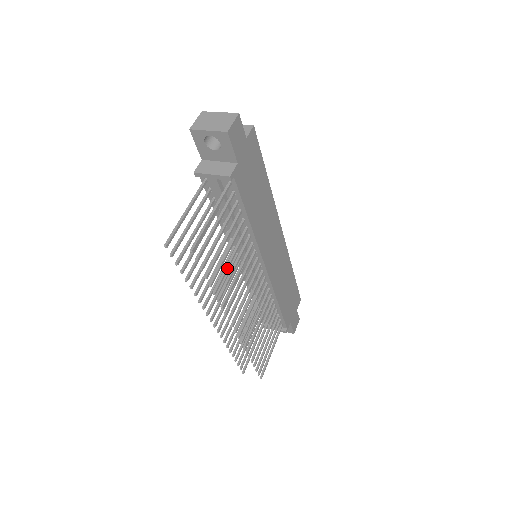
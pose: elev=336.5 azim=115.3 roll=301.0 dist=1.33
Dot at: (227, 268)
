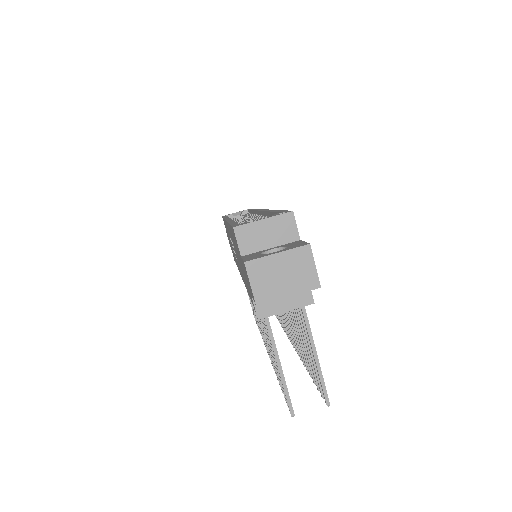
Dot at: occluded
